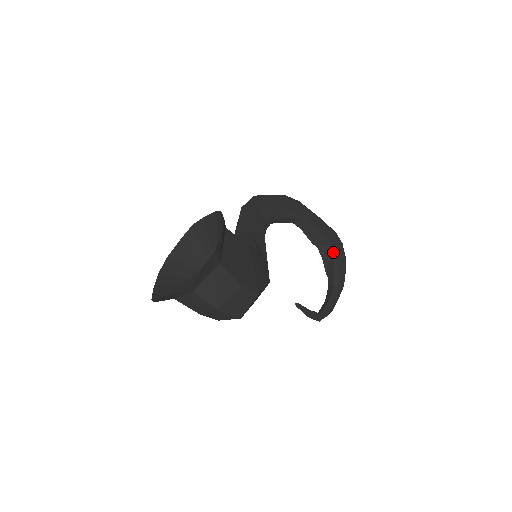
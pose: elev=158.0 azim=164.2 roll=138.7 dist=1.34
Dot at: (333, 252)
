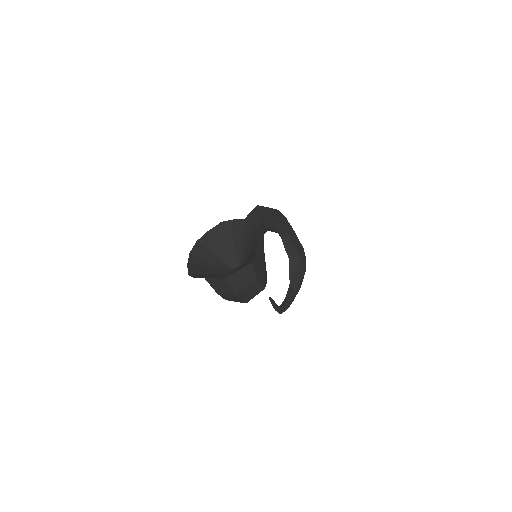
Dot at: (299, 263)
